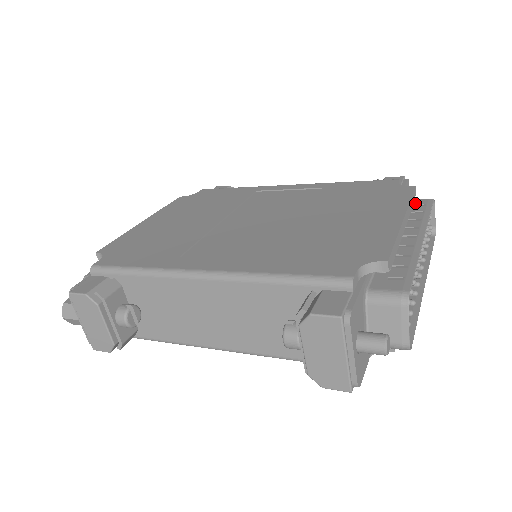
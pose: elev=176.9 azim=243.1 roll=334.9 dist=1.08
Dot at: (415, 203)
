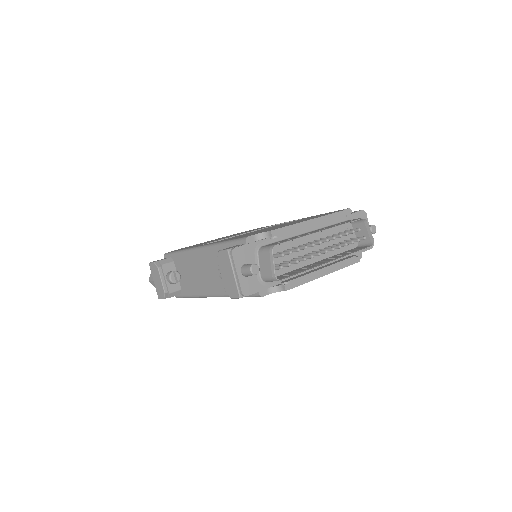
Dot at: (349, 220)
